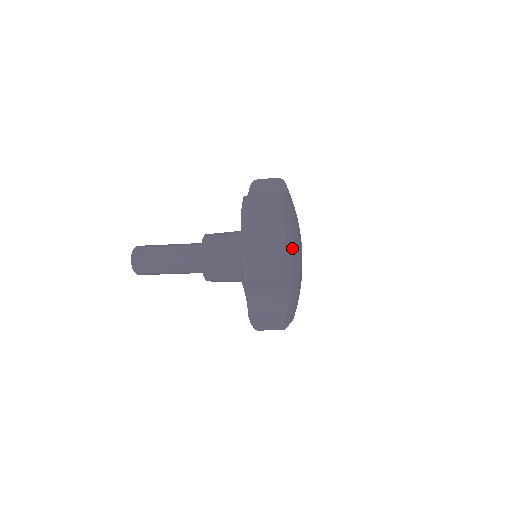
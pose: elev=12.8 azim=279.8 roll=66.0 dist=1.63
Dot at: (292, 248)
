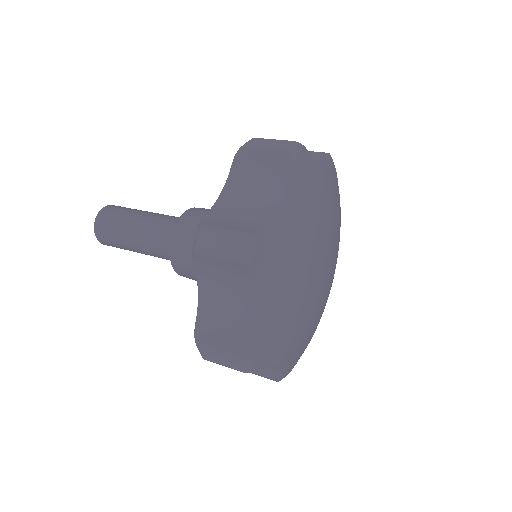
Dot at: (297, 342)
